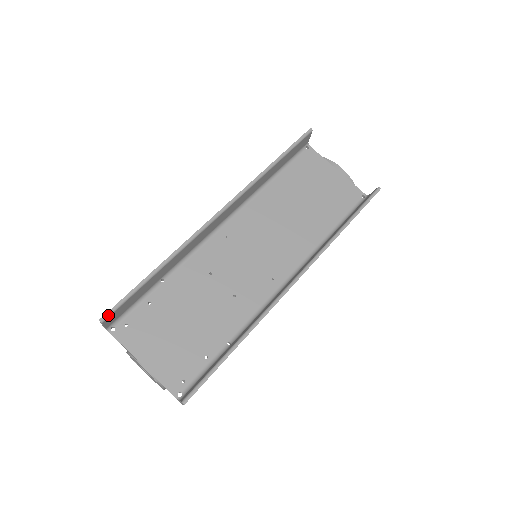
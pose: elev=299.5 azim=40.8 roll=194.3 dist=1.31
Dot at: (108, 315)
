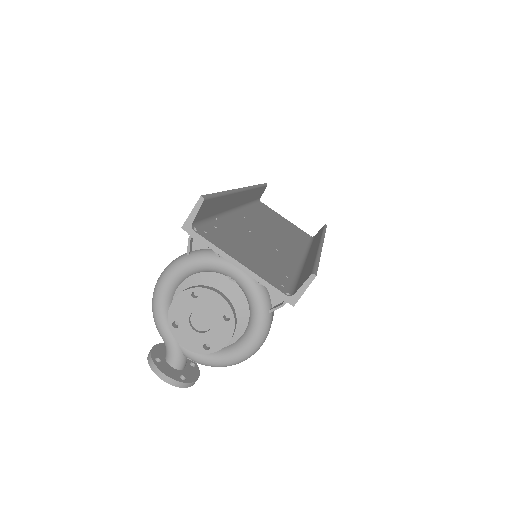
Dot at: (206, 197)
